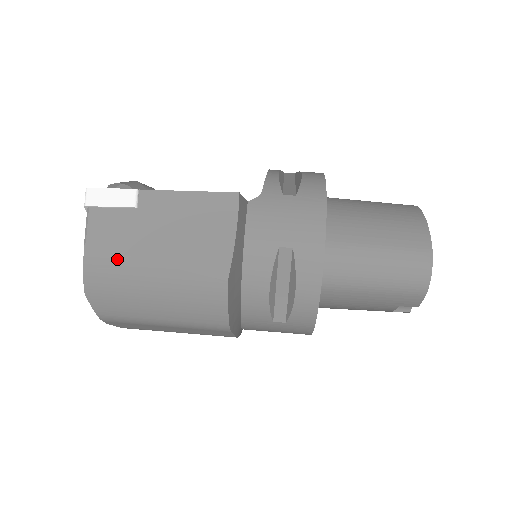
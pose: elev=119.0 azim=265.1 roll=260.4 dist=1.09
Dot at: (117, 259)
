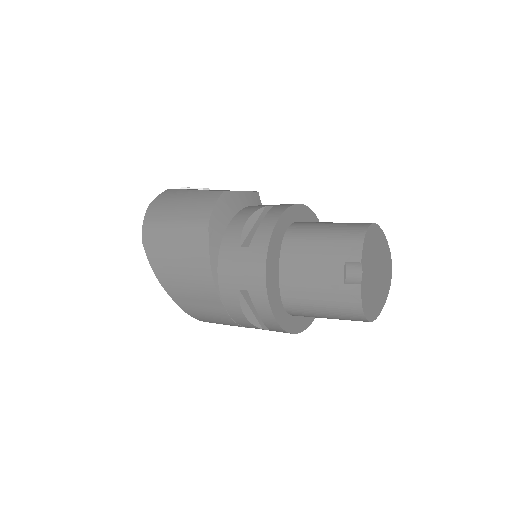
Dot at: (177, 191)
